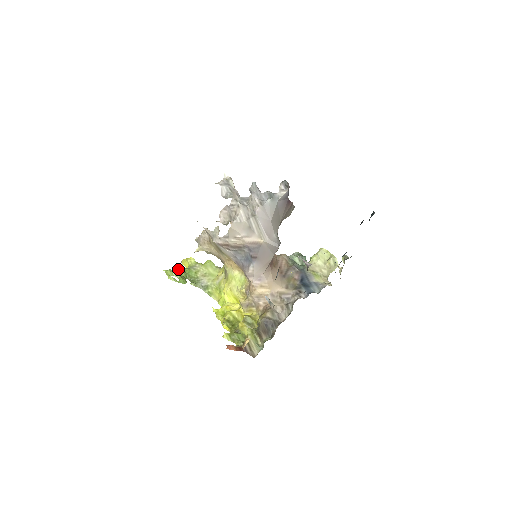
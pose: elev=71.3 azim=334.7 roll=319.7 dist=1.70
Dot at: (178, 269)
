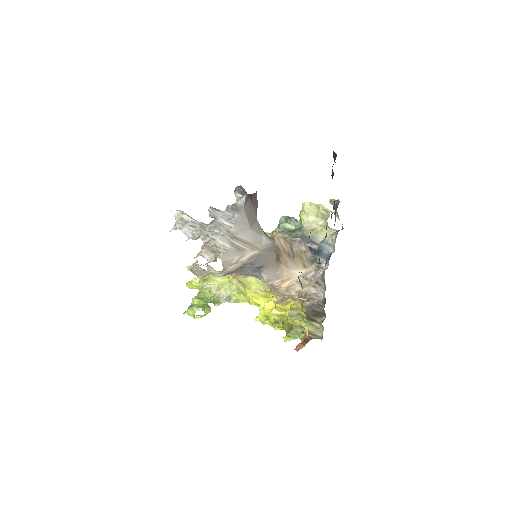
Dot at: (194, 301)
